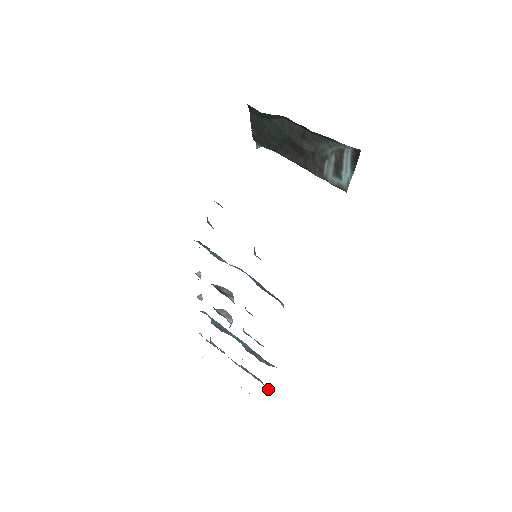
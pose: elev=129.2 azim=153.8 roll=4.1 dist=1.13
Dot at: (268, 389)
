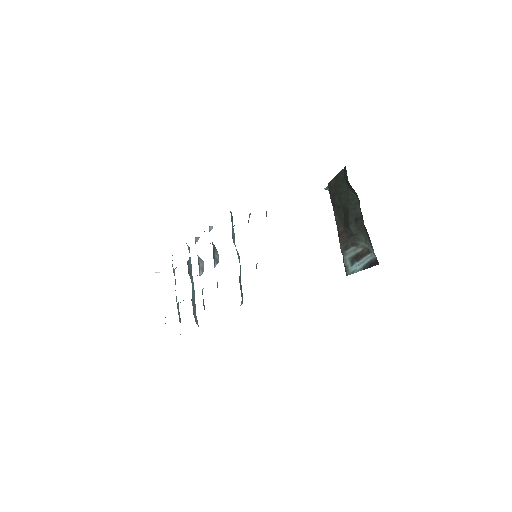
Dot at: occluded
